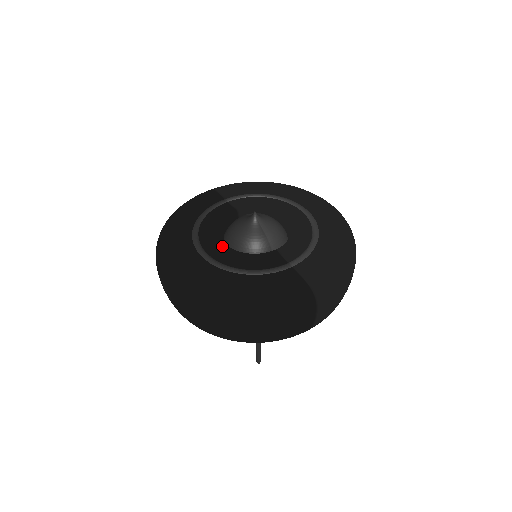
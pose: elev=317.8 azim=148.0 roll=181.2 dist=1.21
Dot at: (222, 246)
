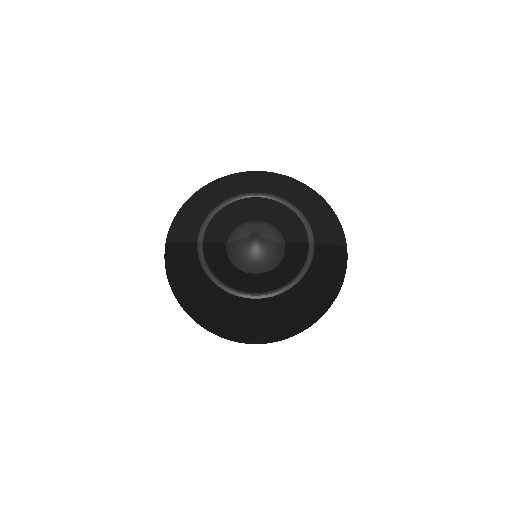
Dot at: (260, 277)
